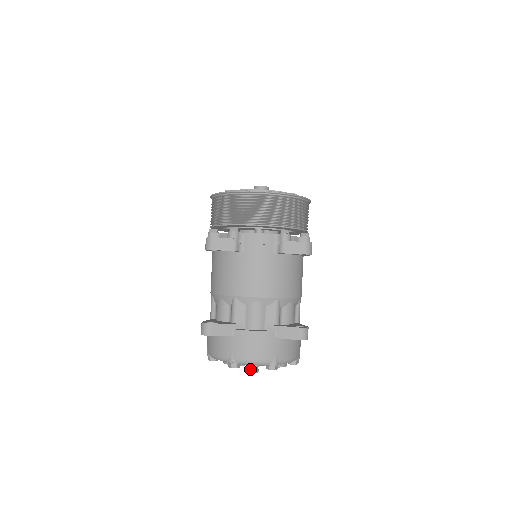
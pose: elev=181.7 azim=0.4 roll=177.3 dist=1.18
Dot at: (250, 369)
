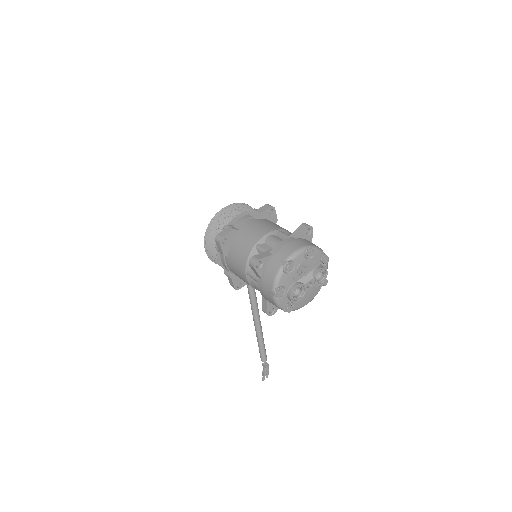
Dot at: (302, 269)
